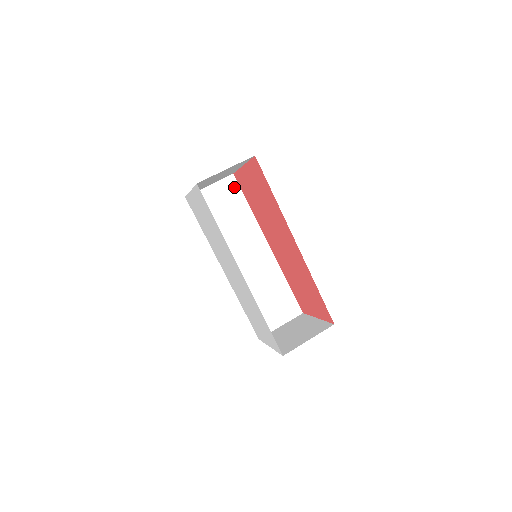
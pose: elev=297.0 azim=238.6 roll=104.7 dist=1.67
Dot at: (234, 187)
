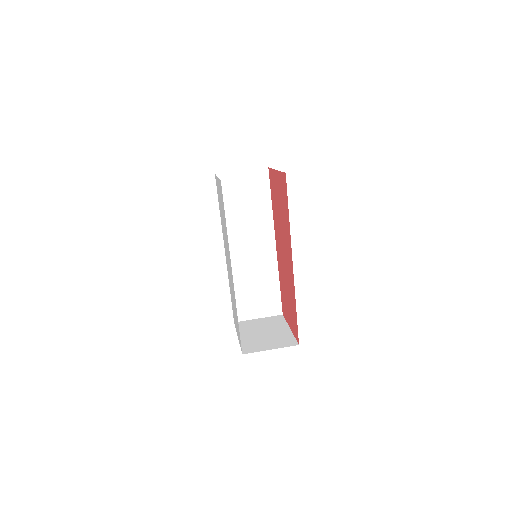
Dot at: (264, 180)
